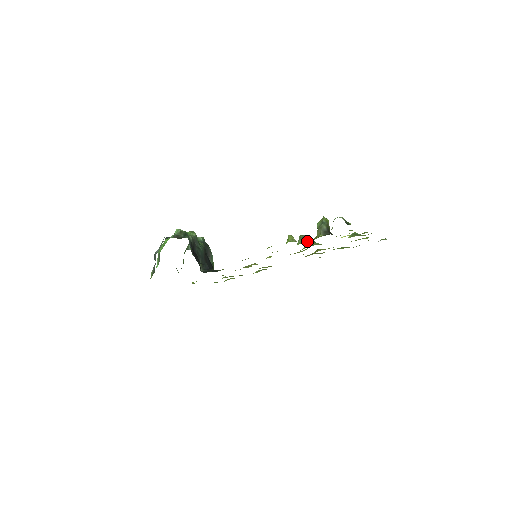
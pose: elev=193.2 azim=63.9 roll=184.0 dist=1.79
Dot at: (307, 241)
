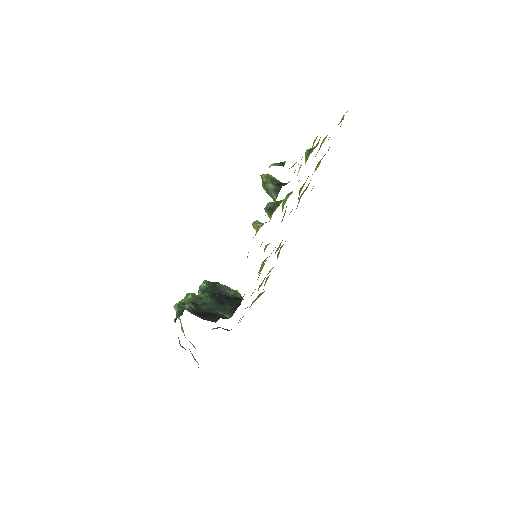
Dot at: (273, 211)
